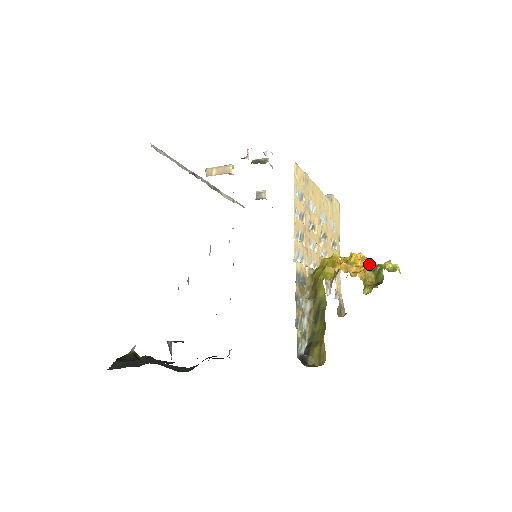
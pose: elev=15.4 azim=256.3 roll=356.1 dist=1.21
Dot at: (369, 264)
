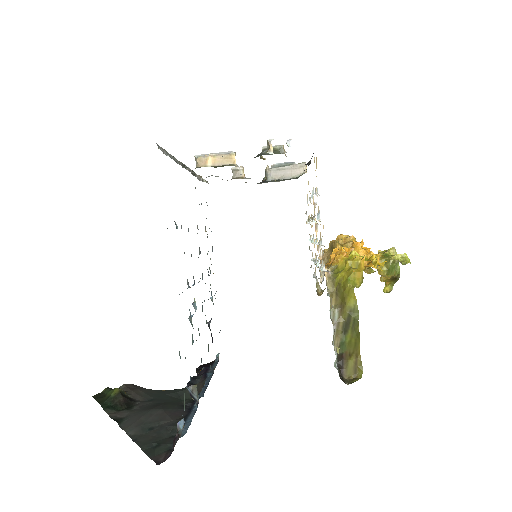
Dot at: (377, 255)
